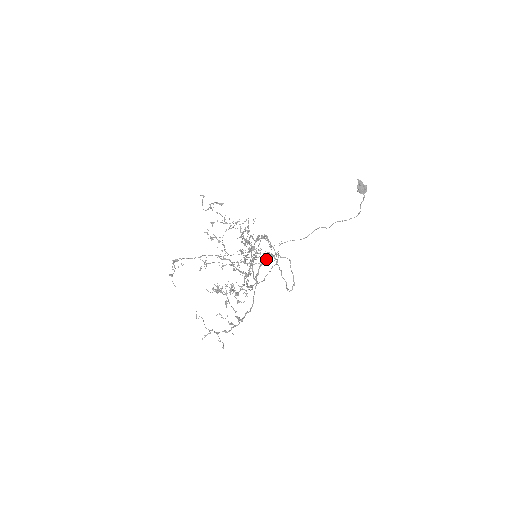
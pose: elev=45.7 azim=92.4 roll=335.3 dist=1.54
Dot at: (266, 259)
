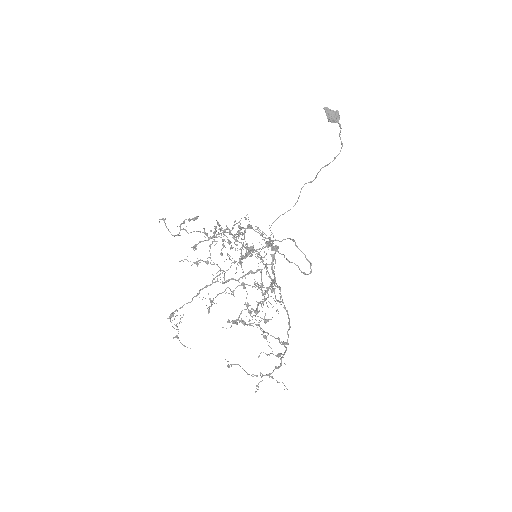
Dot at: (274, 255)
